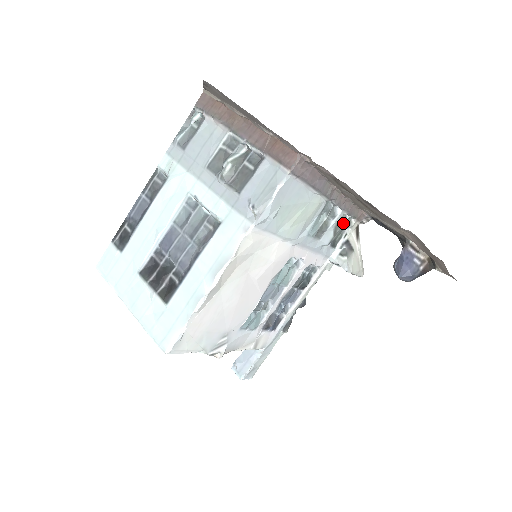
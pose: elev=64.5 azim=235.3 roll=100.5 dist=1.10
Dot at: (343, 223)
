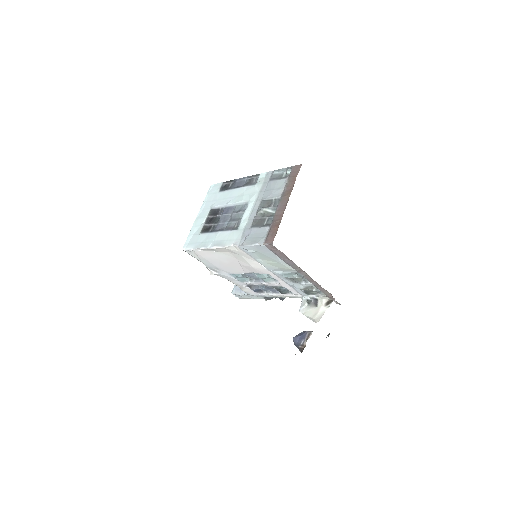
Dot at: (316, 289)
